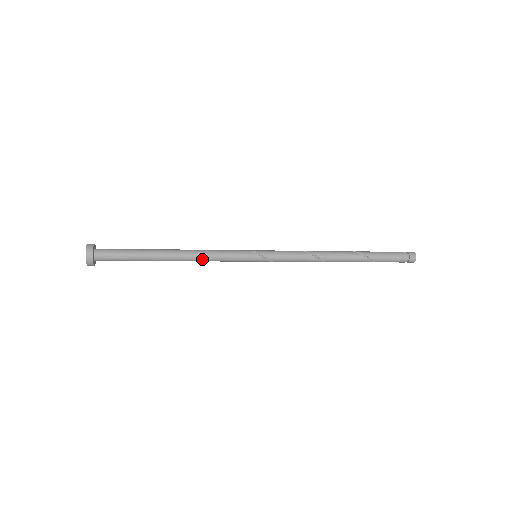
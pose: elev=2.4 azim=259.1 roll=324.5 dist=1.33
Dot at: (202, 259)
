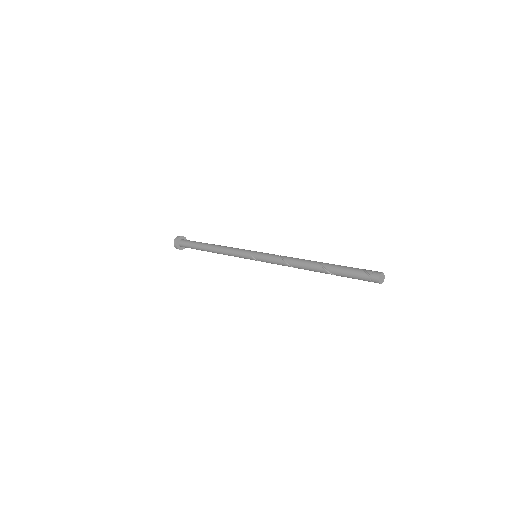
Dot at: occluded
